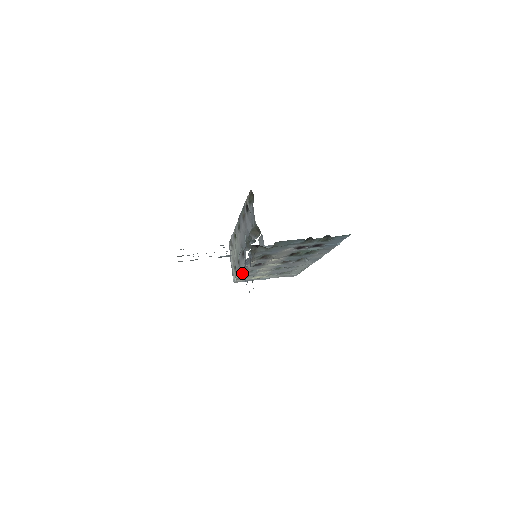
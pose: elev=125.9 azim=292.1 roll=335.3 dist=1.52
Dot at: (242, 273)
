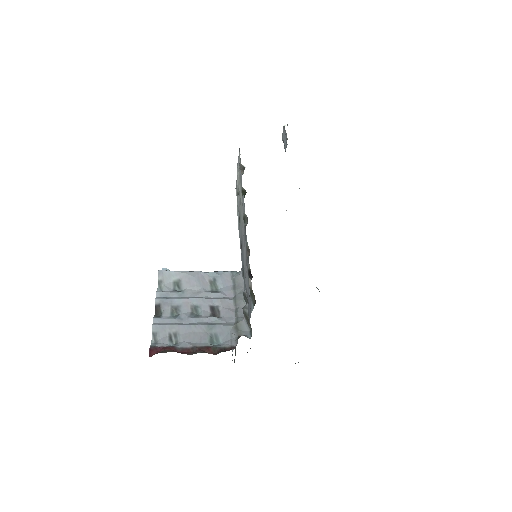
Dot at: occluded
